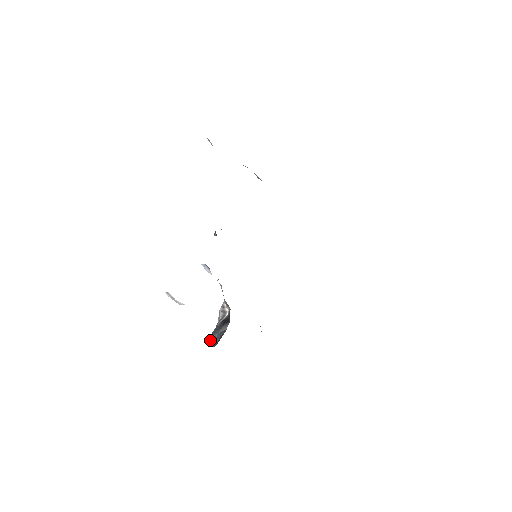
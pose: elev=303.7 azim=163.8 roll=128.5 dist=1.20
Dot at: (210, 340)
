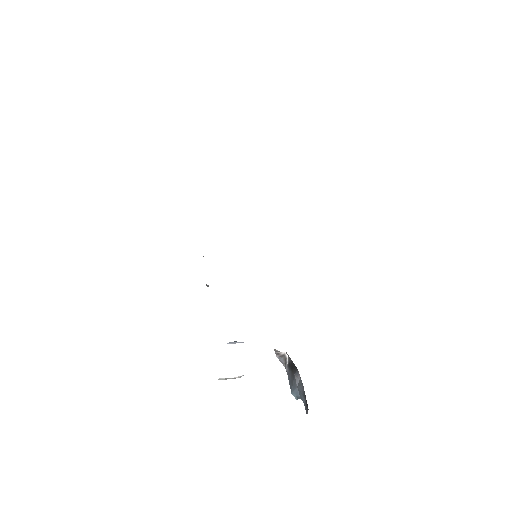
Dot at: (295, 396)
